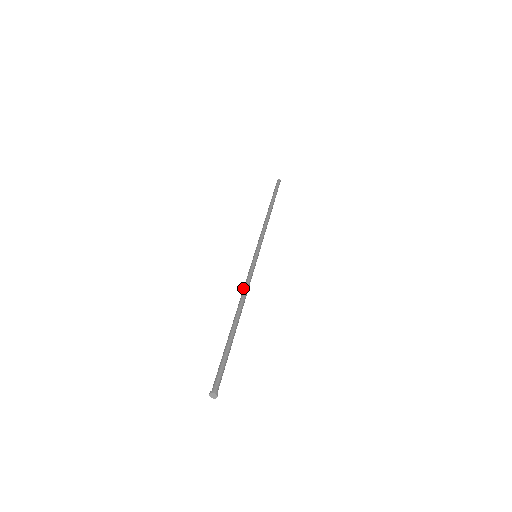
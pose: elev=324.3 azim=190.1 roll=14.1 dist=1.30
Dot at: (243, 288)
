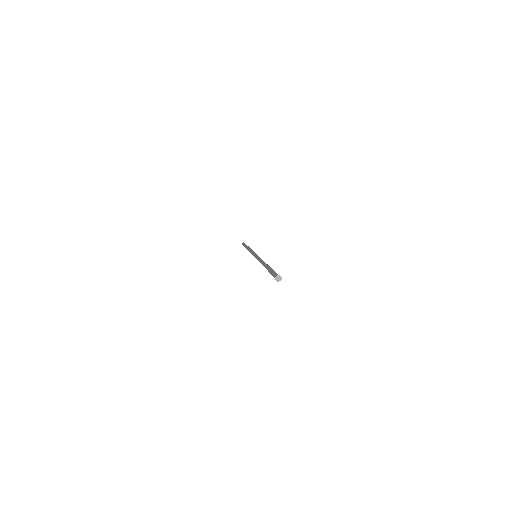
Dot at: occluded
